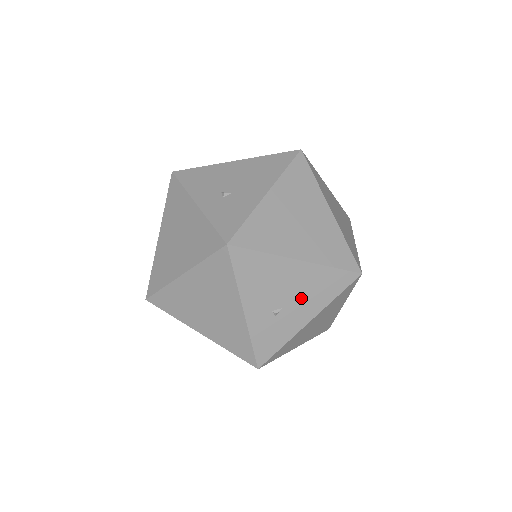
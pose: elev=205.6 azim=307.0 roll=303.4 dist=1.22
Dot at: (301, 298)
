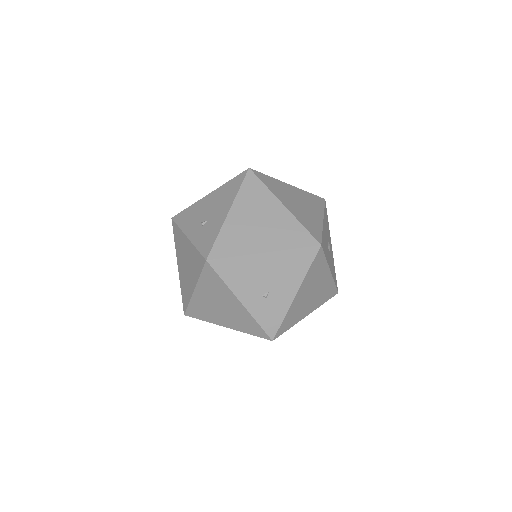
Dot at: (280, 279)
